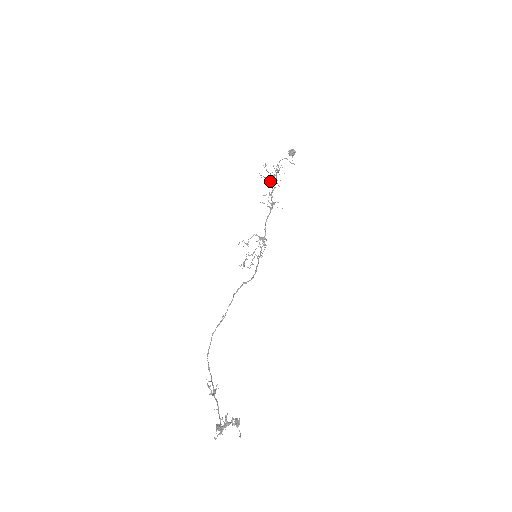
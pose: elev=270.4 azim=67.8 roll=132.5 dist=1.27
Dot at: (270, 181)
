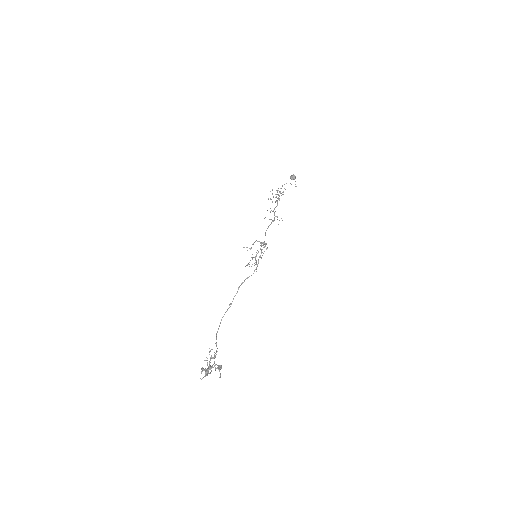
Dot at: occluded
